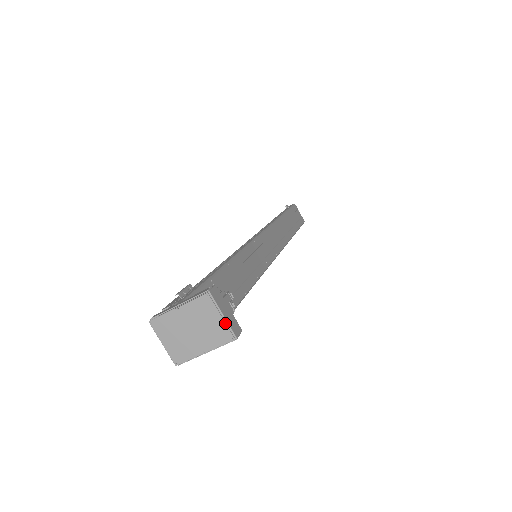
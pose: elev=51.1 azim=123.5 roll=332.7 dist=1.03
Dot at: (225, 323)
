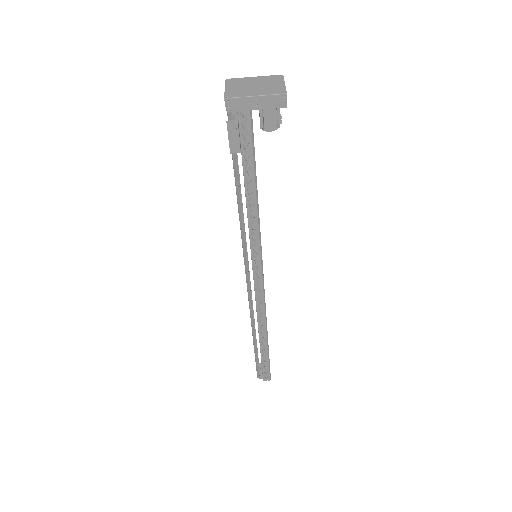
Dot at: (284, 86)
